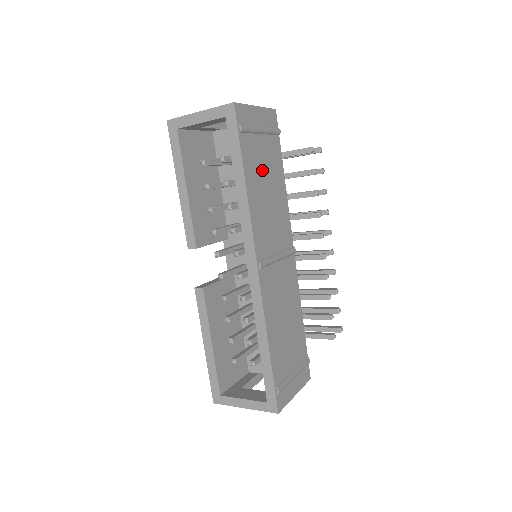
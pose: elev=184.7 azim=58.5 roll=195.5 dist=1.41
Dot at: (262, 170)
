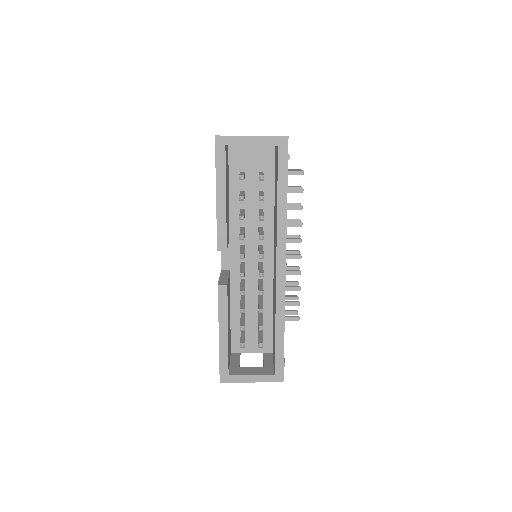
Dot at: occluded
